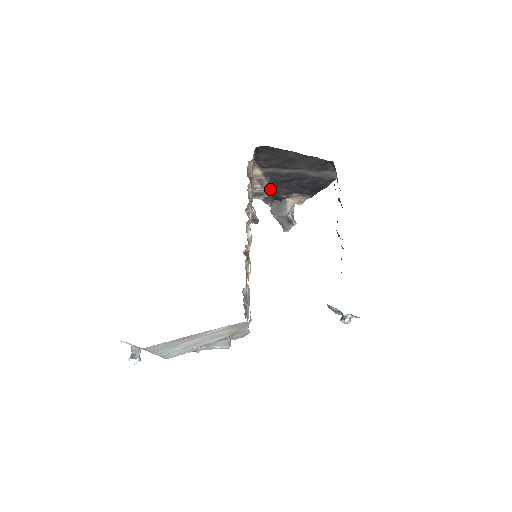
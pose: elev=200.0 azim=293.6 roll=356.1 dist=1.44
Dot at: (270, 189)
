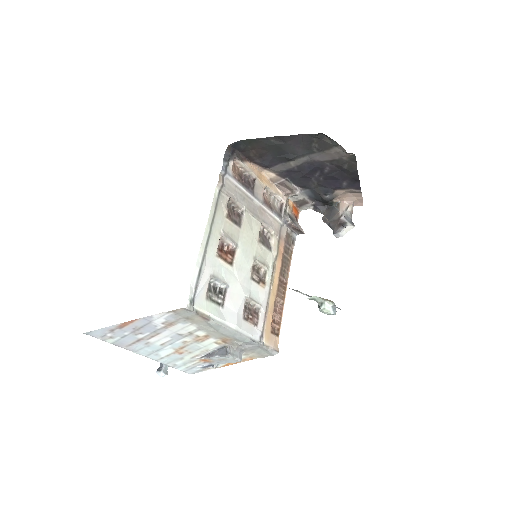
Dot at: (307, 193)
